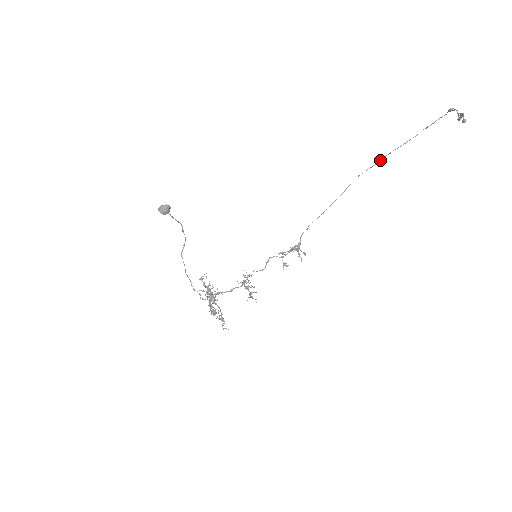
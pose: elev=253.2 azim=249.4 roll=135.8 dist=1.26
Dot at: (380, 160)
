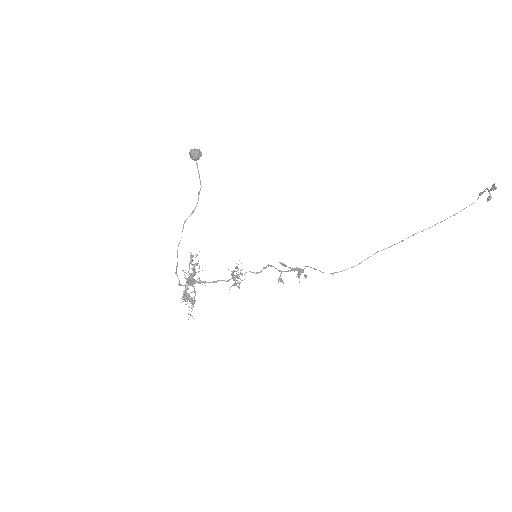
Dot at: (402, 240)
